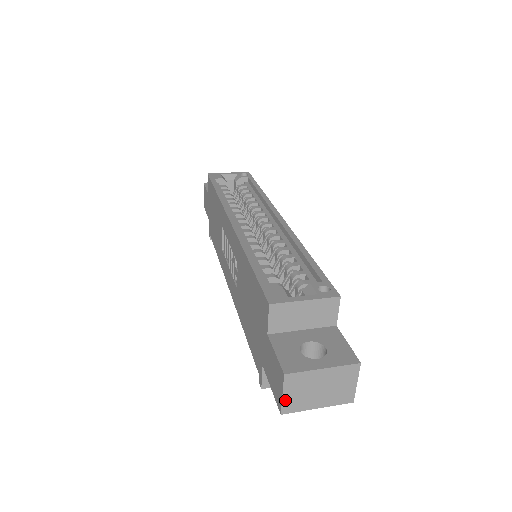
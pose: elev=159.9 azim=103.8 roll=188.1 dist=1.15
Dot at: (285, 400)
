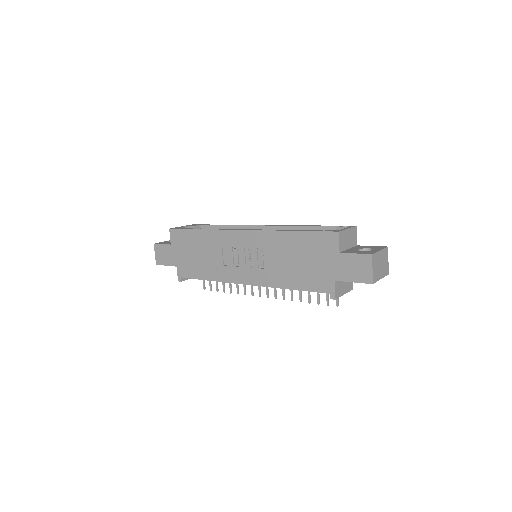
Dot at: (373, 273)
